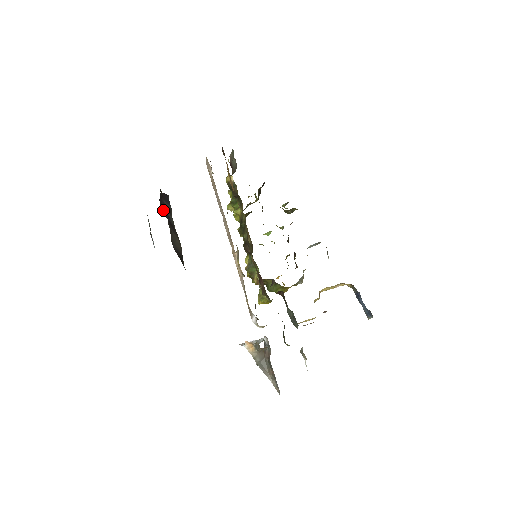
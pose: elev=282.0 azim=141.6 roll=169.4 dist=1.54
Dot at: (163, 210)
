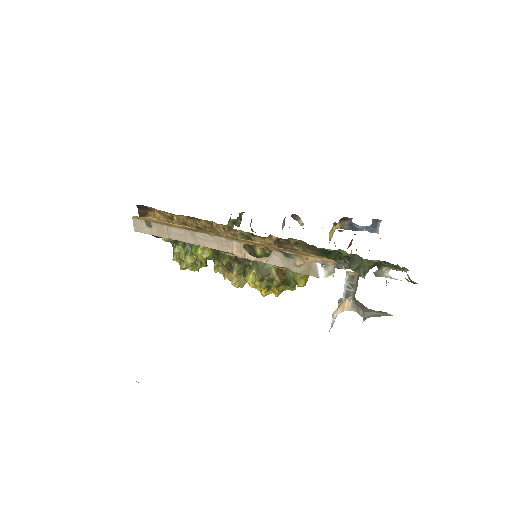
Dot at: occluded
